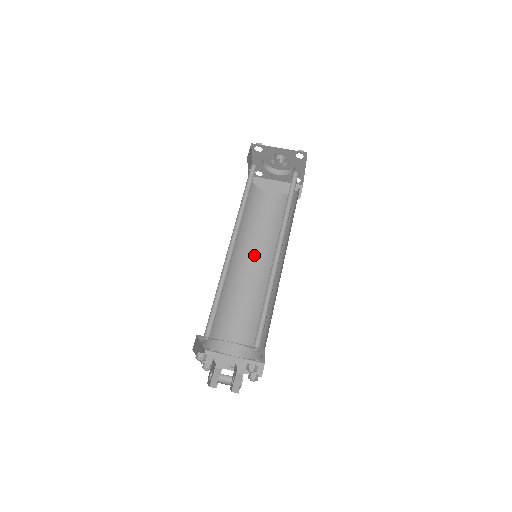
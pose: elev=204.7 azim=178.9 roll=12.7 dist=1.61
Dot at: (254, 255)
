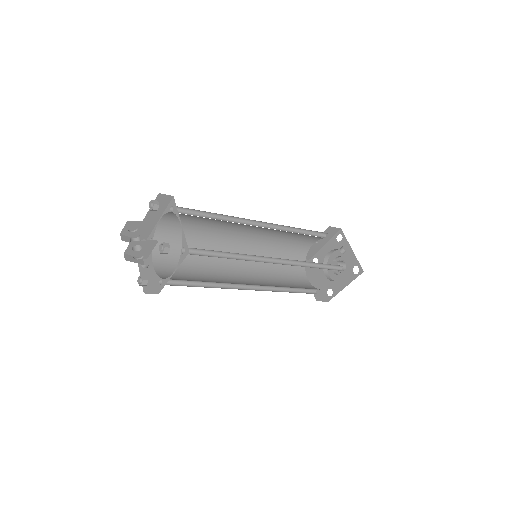
Dot at: (250, 269)
